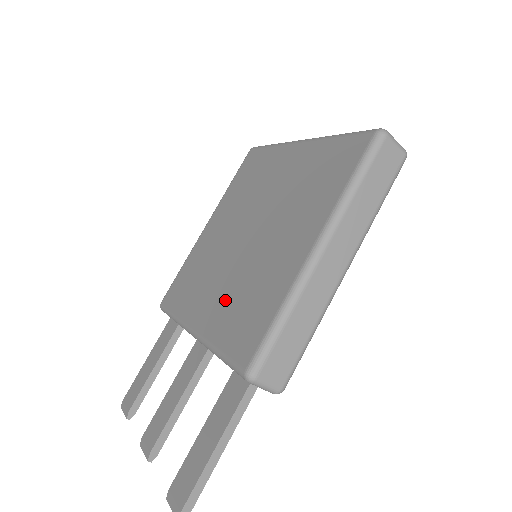
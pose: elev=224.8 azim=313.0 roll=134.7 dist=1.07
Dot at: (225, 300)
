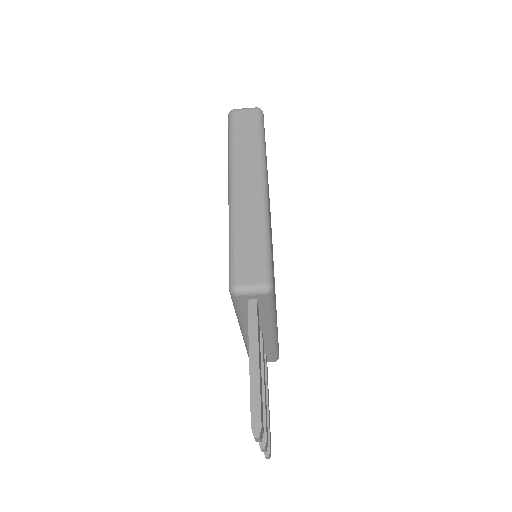
Dot at: occluded
